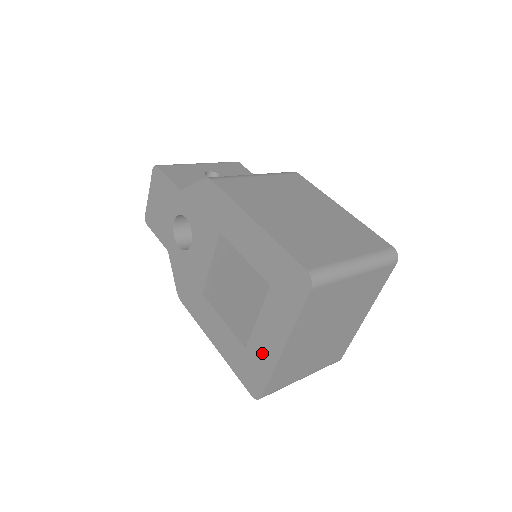
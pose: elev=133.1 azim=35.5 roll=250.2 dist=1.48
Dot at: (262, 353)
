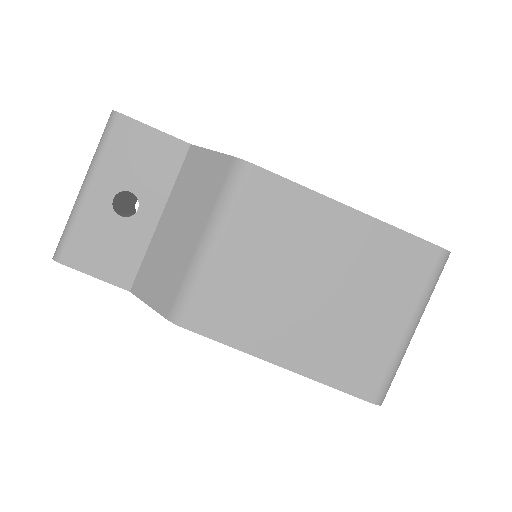
Dot at: occluded
